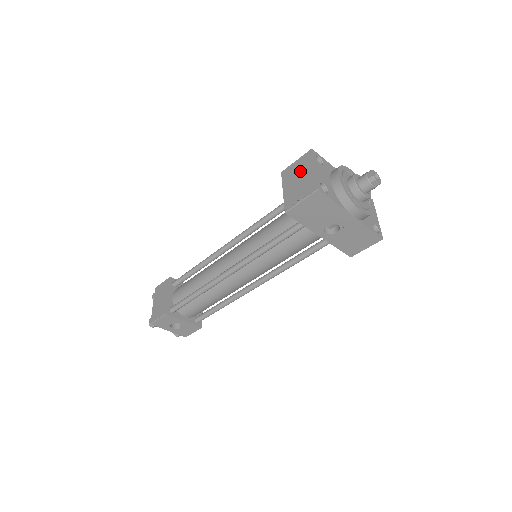
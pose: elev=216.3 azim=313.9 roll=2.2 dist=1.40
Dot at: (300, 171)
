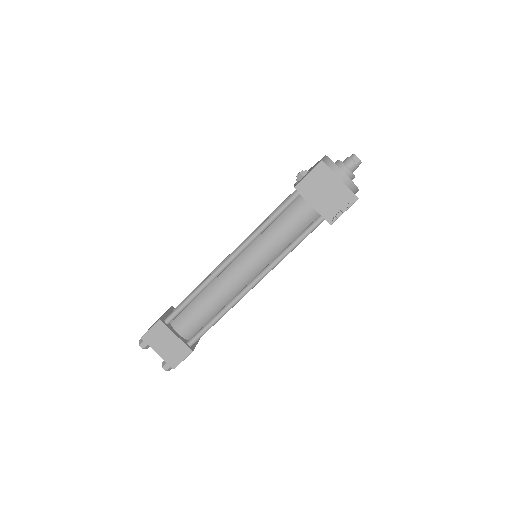
Dot at: (323, 184)
